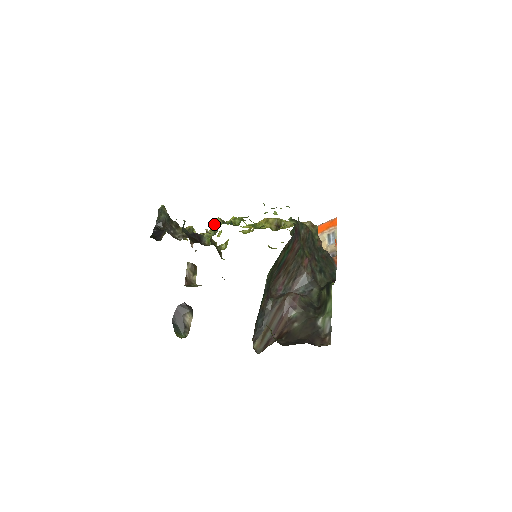
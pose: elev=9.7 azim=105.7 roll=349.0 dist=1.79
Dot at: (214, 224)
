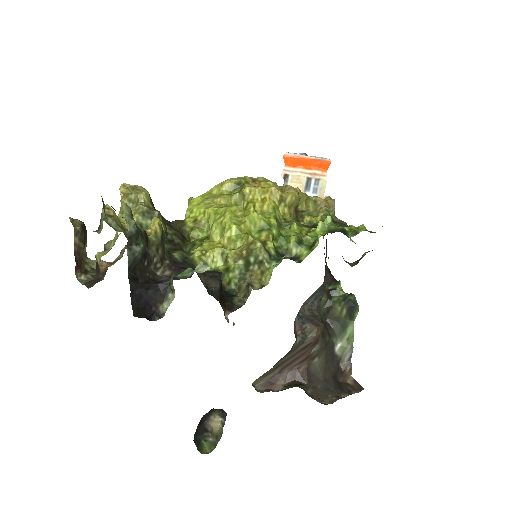
Dot at: (249, 255)
